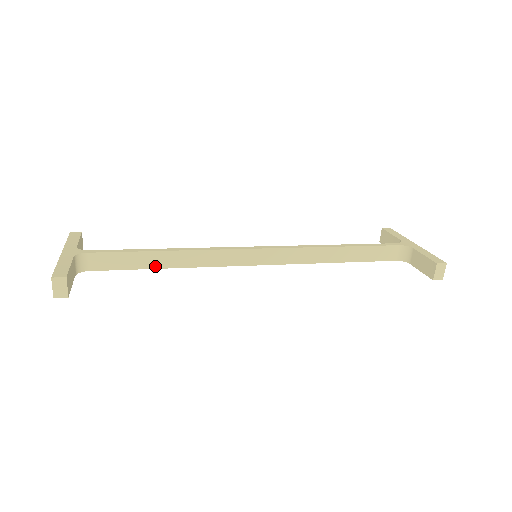
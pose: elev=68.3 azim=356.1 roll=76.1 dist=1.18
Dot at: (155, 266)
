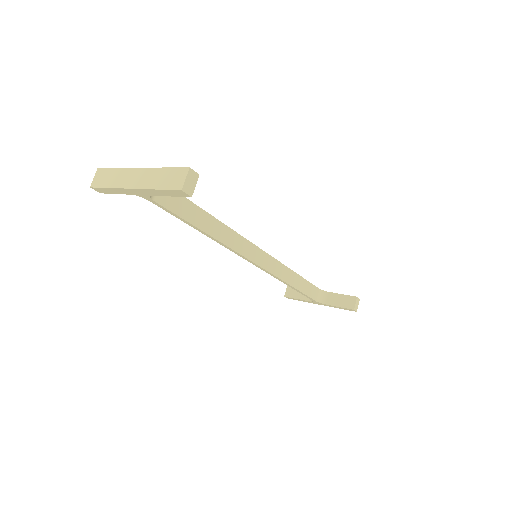
Dot at: (200, 226)
